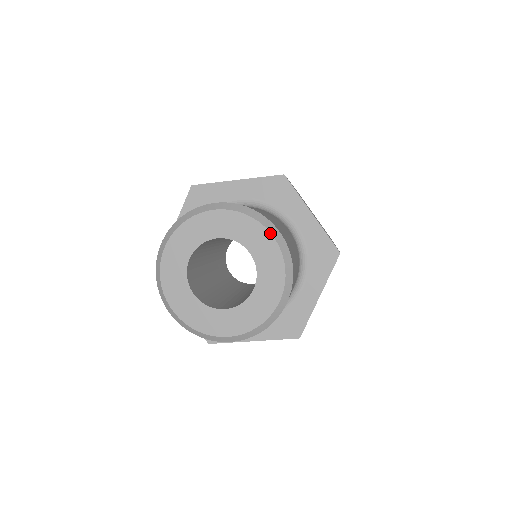
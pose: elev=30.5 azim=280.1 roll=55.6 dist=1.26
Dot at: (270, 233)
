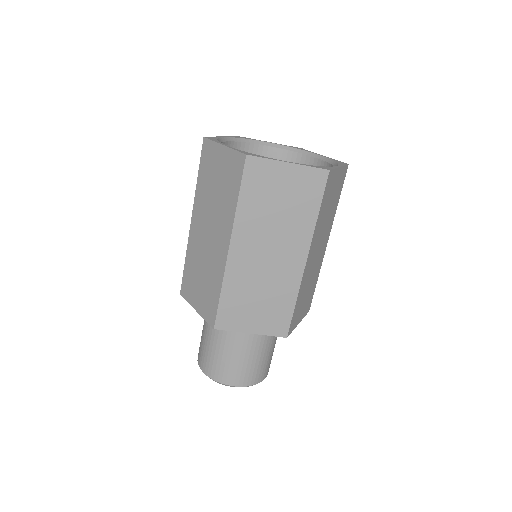
Dot at: occluded
